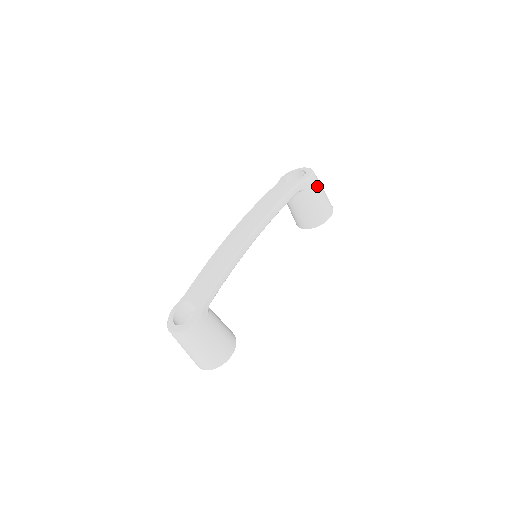
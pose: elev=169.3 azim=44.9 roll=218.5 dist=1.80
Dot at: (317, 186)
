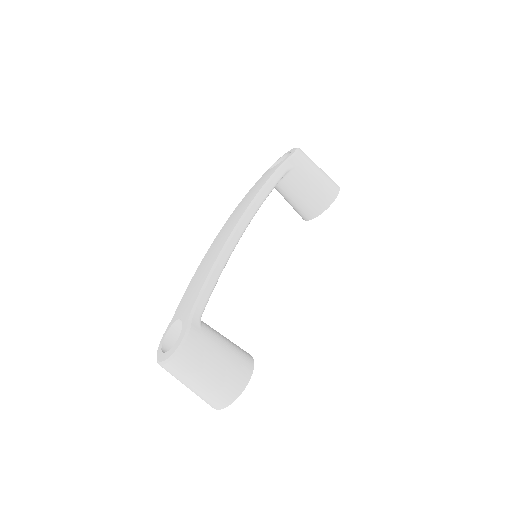
Dot at: (308, 162)
